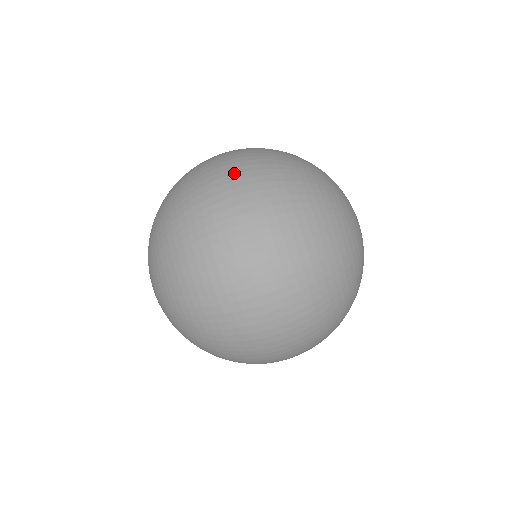
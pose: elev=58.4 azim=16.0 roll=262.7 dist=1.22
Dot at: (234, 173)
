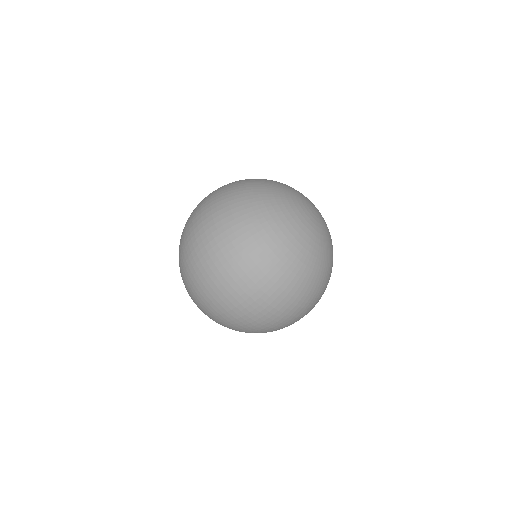
Dot at: occluded
